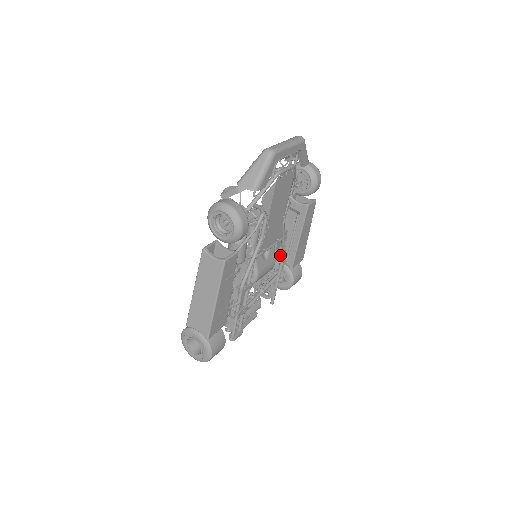
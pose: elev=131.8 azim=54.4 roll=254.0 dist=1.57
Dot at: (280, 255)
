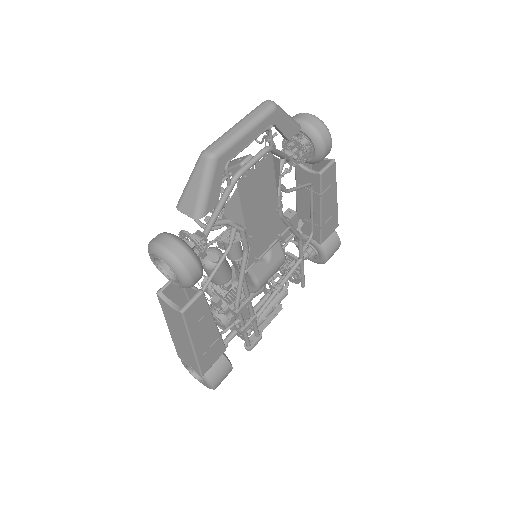
Dot at: (303, 229)
